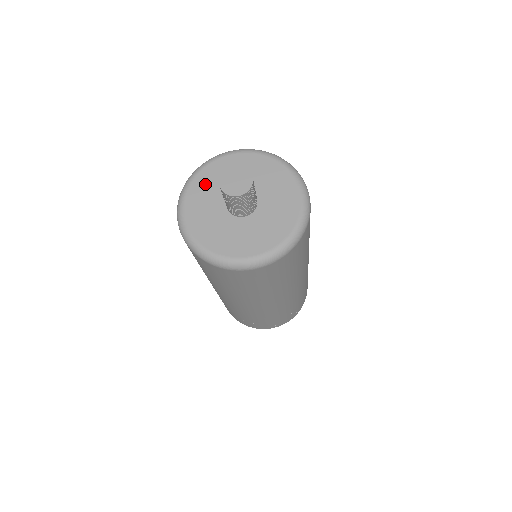
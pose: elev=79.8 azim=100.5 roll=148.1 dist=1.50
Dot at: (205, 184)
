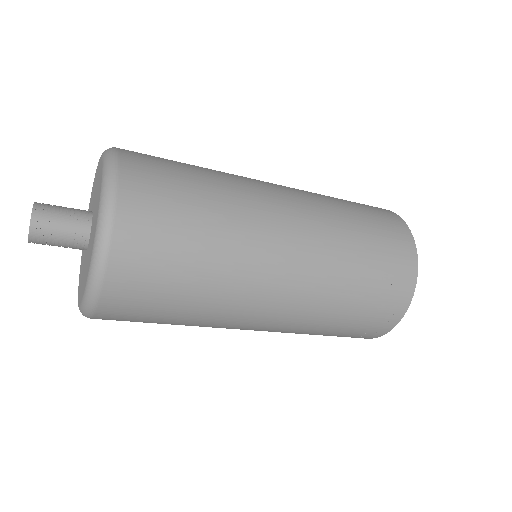
Dot at: occluded
